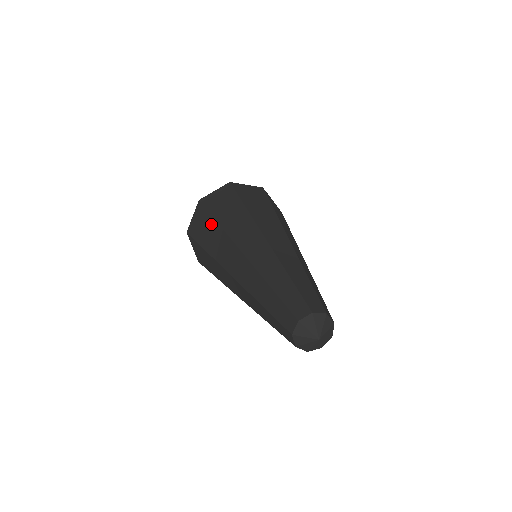
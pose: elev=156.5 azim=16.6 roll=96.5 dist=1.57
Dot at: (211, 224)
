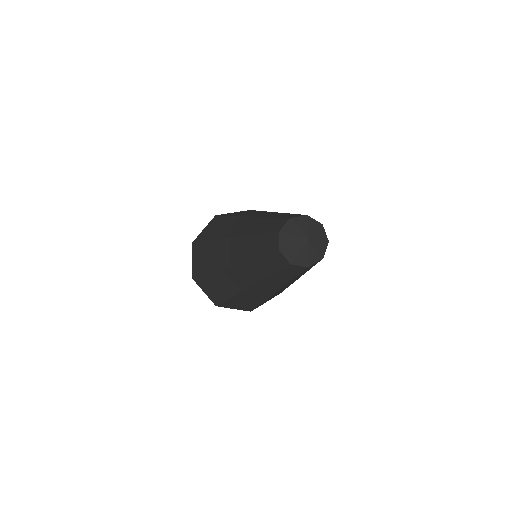
Dot at: (251, 211)
